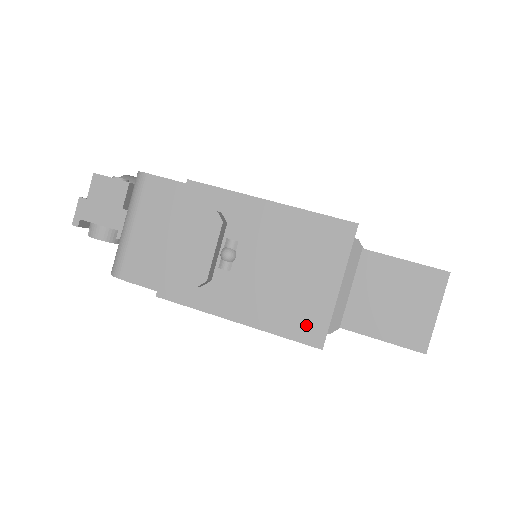
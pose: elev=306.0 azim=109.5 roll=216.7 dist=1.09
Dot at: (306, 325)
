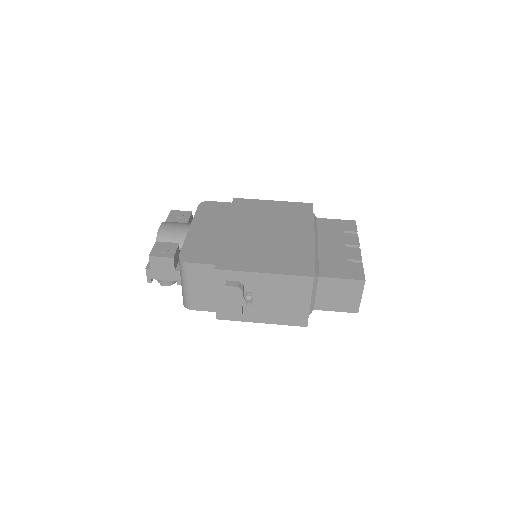
Dot at: (297, 319)
